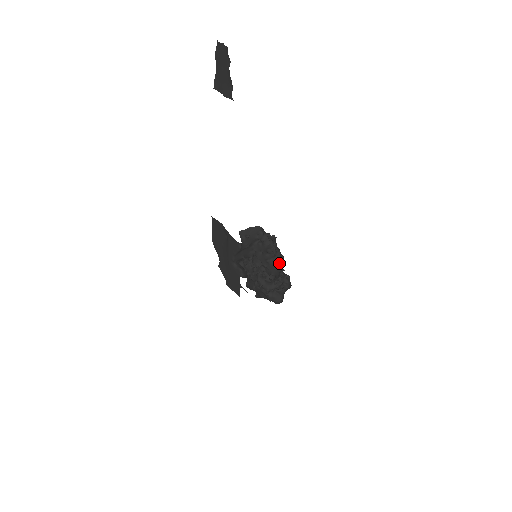
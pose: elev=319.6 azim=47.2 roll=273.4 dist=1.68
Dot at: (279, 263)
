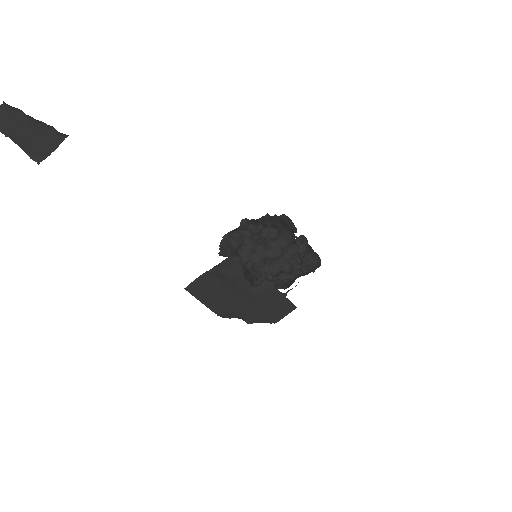
Dot at: (275, 236)
